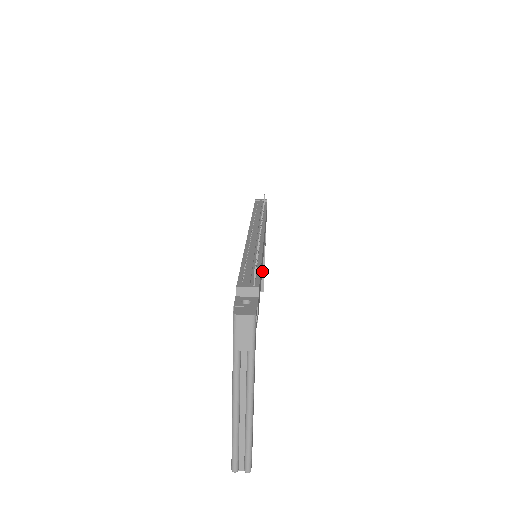
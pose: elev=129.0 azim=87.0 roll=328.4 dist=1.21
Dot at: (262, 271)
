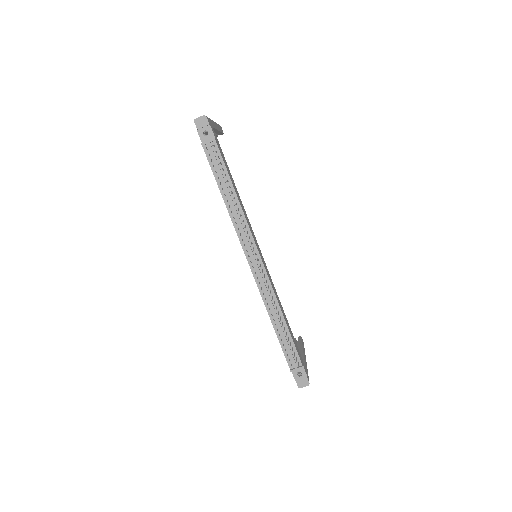
Dot at: (219, 133)
